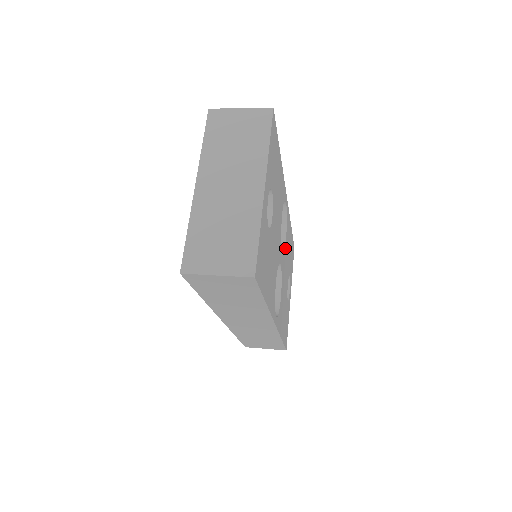
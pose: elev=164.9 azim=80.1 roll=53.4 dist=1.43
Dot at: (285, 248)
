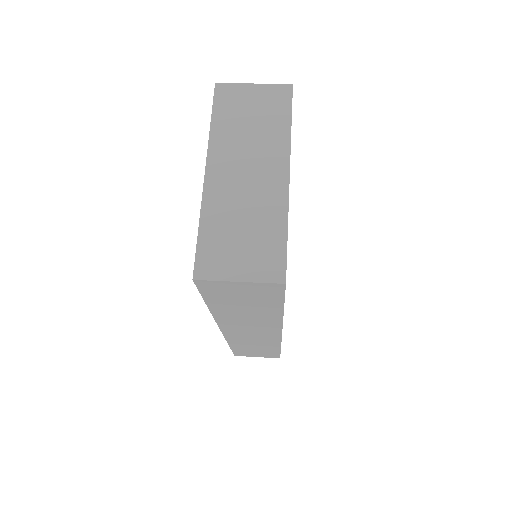
Dot at: occluded
